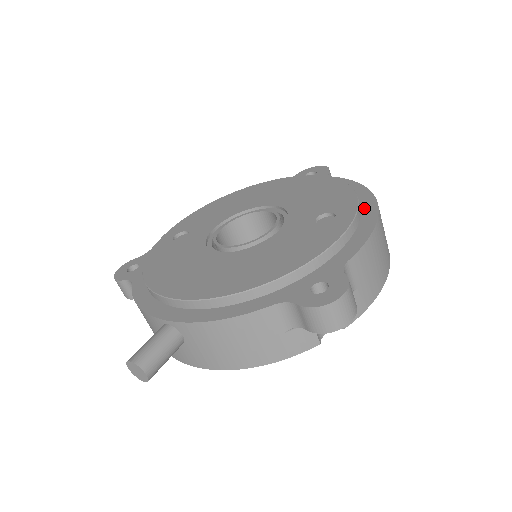
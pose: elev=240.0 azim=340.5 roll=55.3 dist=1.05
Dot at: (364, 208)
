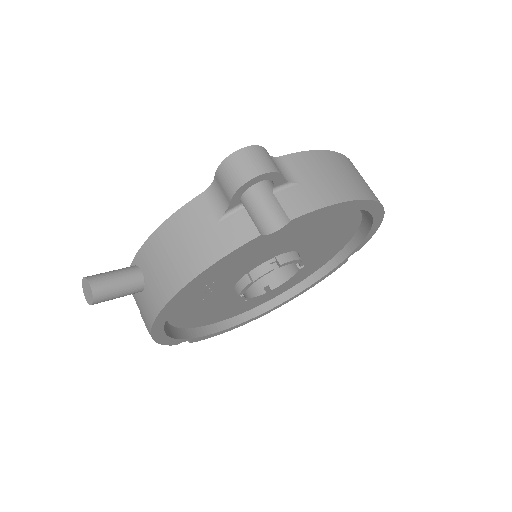
Dot at: occluded
